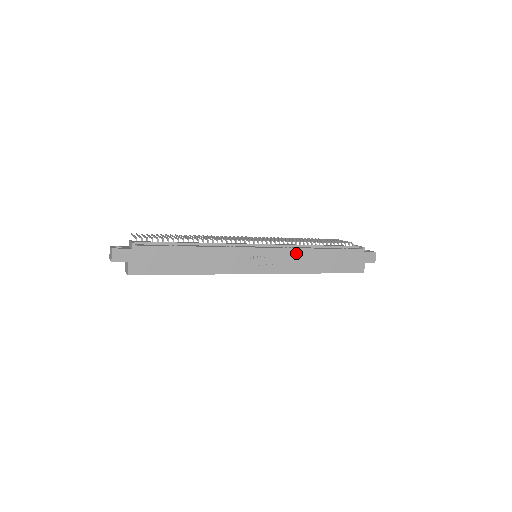
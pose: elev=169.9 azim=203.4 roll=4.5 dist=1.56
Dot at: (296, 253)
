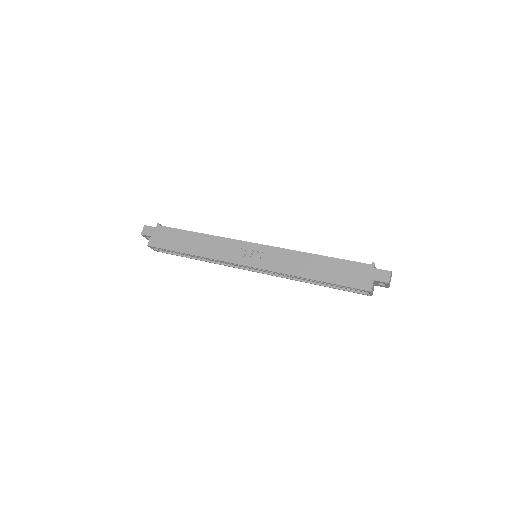
Dot at: (289, 254)
